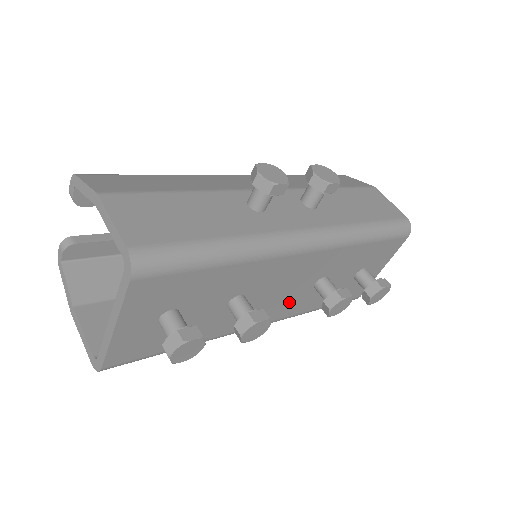
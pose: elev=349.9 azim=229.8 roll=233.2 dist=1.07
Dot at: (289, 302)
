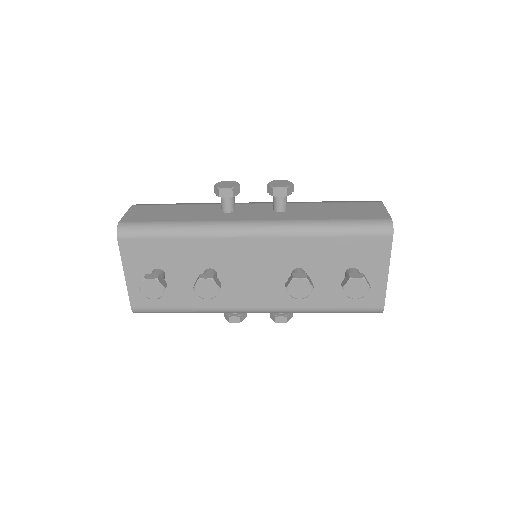
Dot at: (273, 290)
